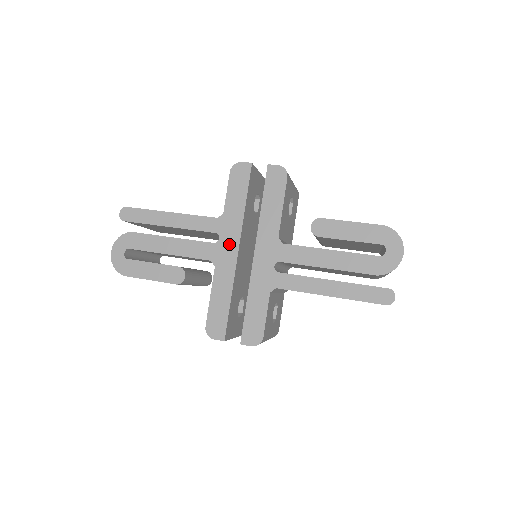
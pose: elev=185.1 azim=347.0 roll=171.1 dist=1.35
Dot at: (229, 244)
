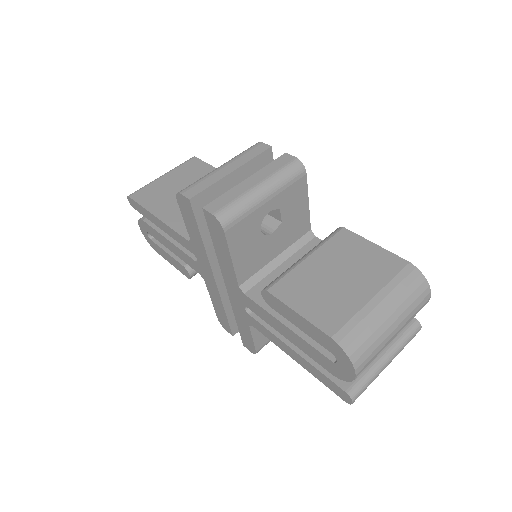
Dot at: (206, 269)
